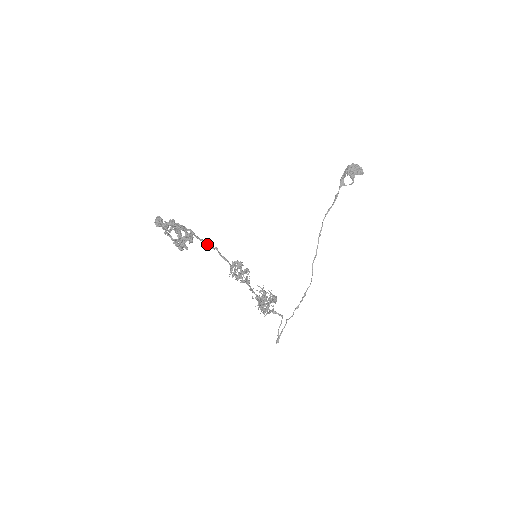
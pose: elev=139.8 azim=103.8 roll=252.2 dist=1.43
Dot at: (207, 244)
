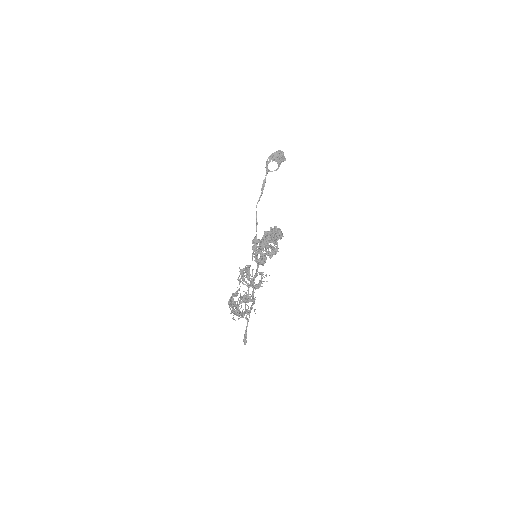
Dot at: occluded
